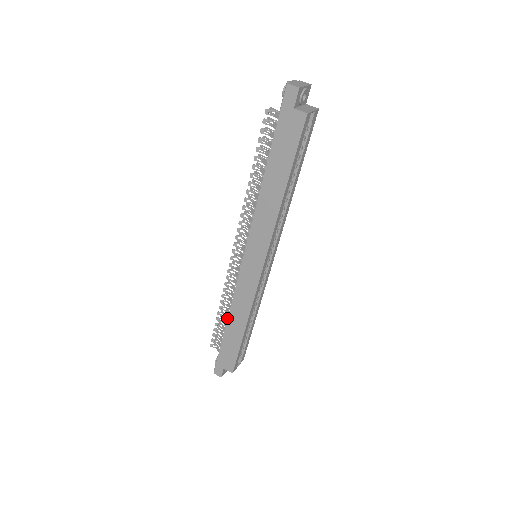
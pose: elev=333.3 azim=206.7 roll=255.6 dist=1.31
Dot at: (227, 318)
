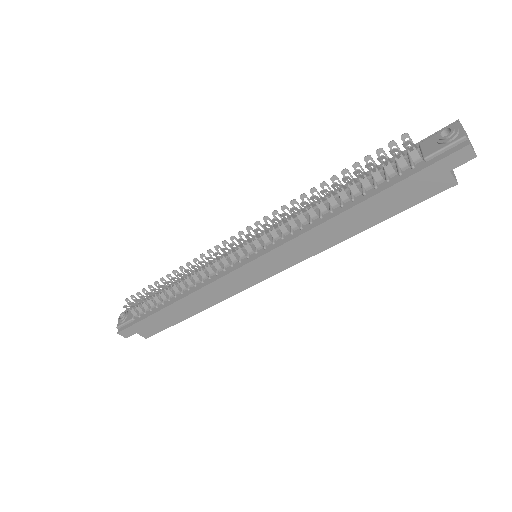
Dot at: (171, 294)
